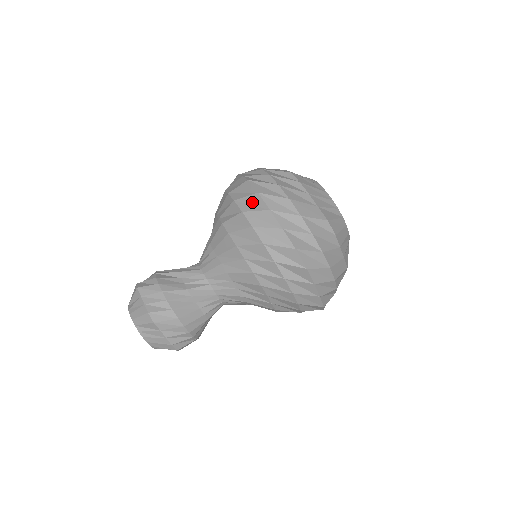
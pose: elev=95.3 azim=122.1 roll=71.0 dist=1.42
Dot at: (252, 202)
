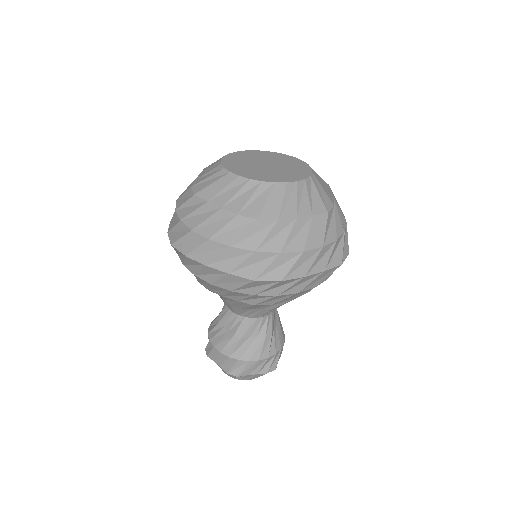
Dot at: (279, 286)
